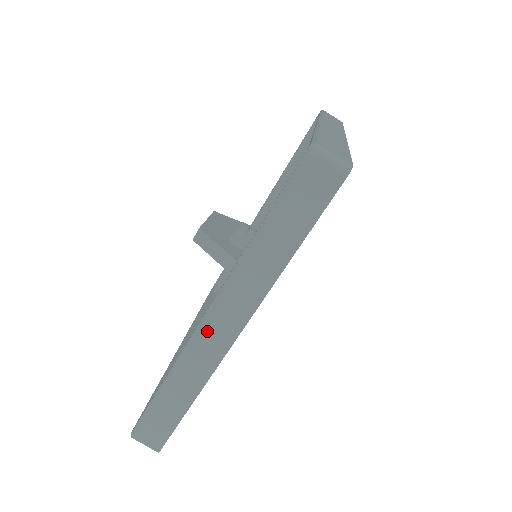
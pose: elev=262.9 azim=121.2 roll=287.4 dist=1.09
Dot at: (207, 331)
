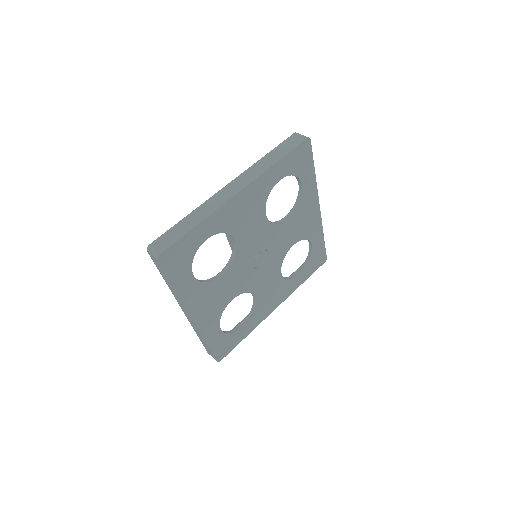
Dot at: (225, 189)
